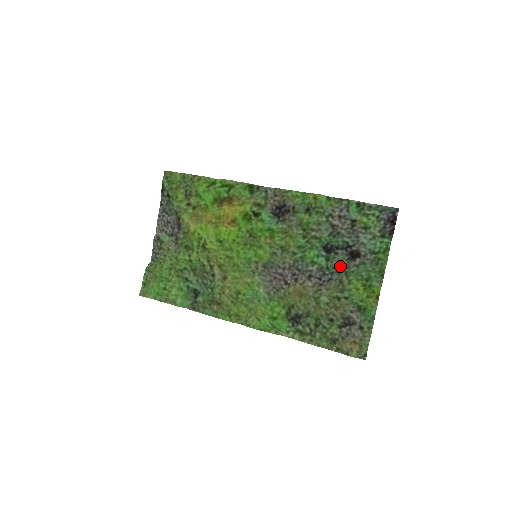
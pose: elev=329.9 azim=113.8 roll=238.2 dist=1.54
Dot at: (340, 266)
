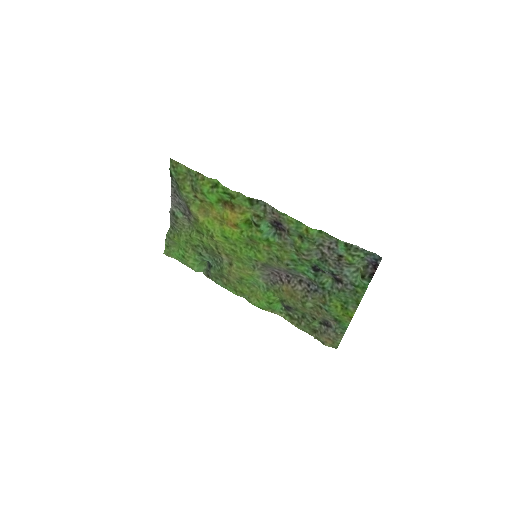
Dot at: (325, 284)
